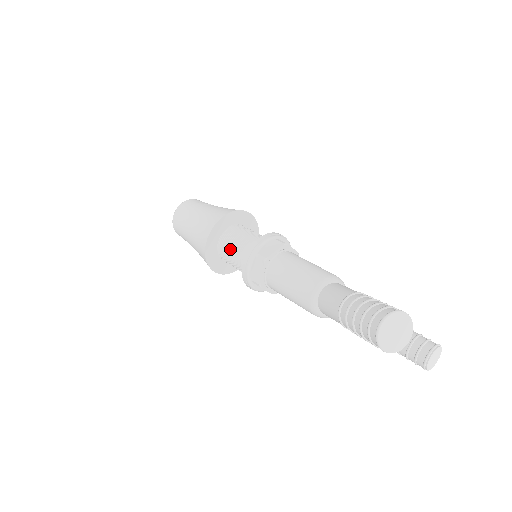
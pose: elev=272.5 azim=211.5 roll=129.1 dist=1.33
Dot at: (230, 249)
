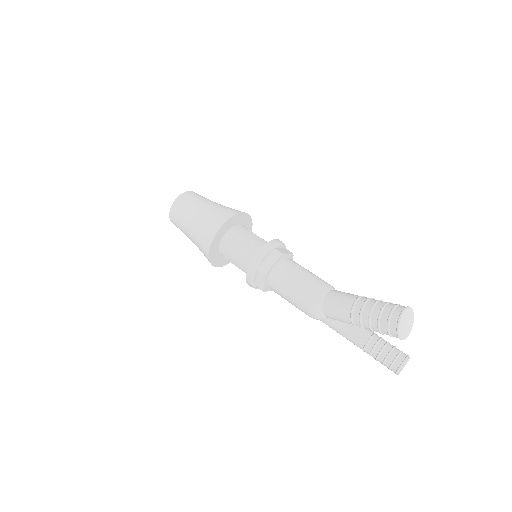
Dot at: (240, 239)
